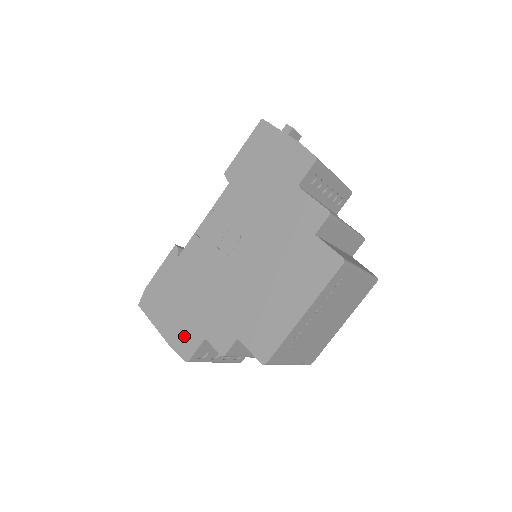
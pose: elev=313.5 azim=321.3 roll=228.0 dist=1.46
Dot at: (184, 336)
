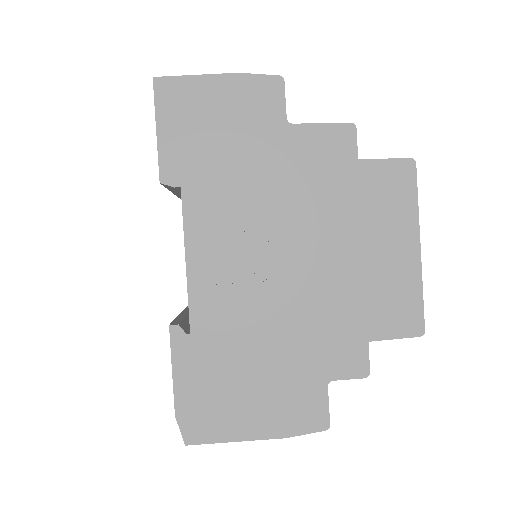
Dot at: (296, 408)
